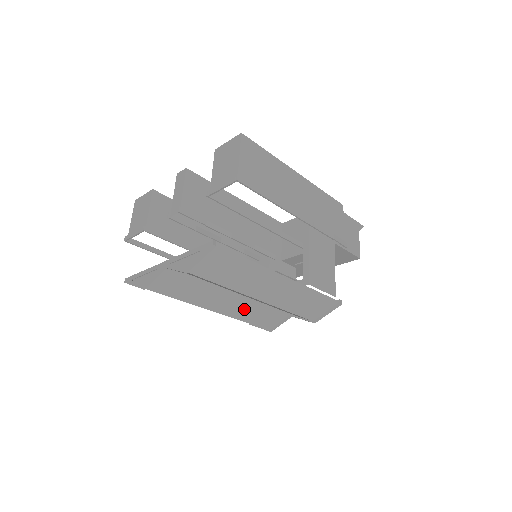
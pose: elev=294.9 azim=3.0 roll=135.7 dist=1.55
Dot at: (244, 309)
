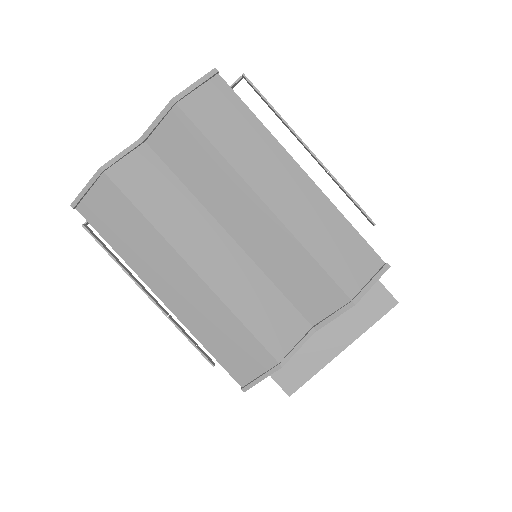
Dot at: (239, 283)
